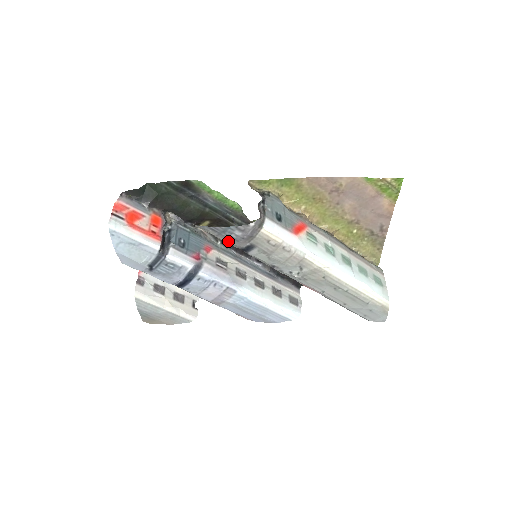
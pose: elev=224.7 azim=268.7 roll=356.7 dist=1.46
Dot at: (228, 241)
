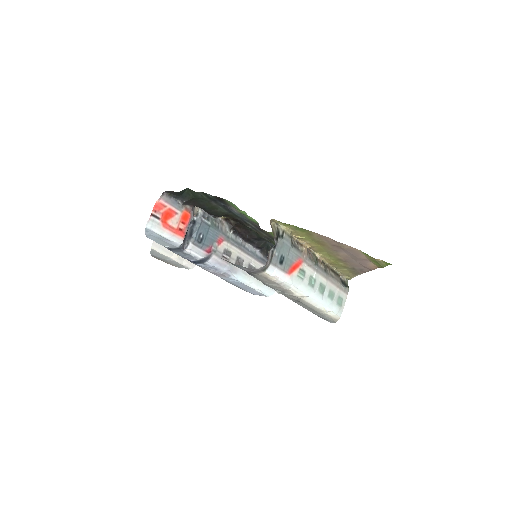
Dot at: occluded
